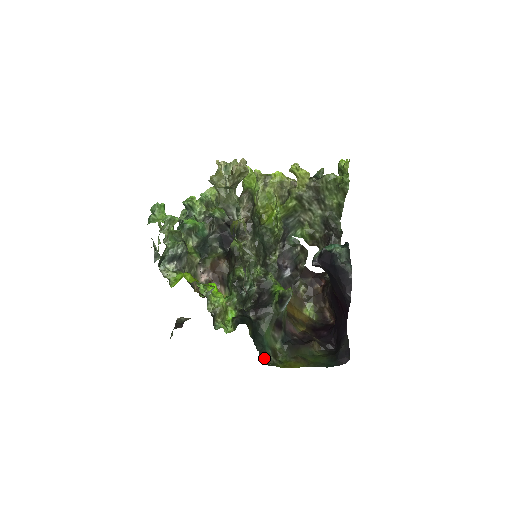
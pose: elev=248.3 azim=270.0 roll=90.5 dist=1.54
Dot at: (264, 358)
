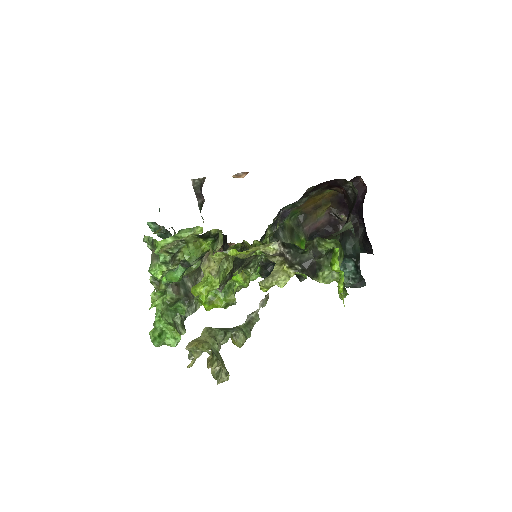
Dot at: occluded
